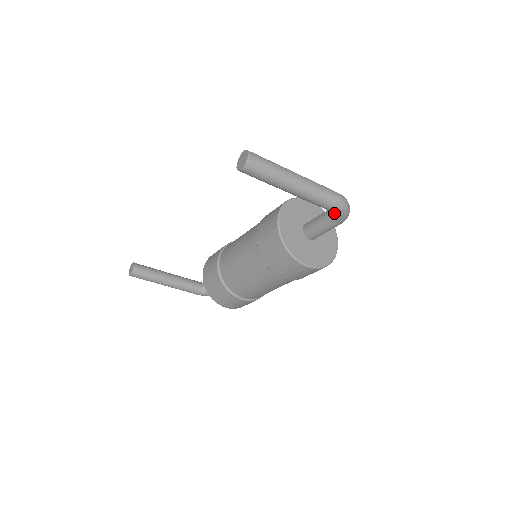
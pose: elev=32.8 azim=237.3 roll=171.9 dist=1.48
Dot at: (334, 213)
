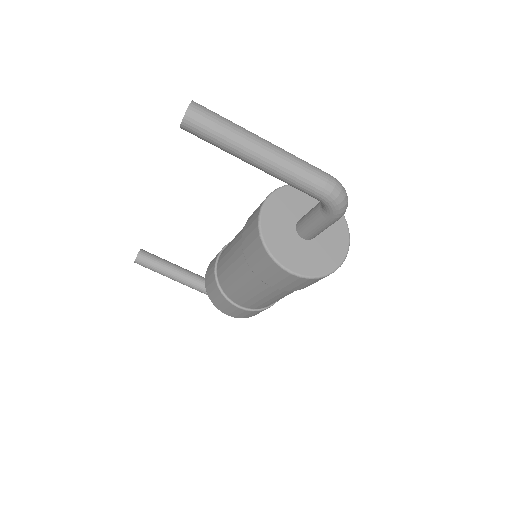
Dot at: (321, 202)
